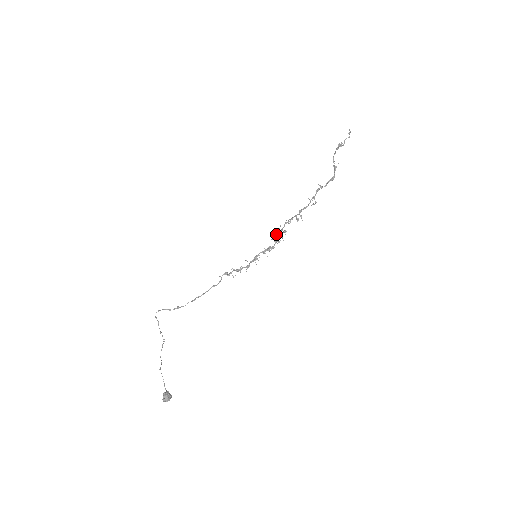
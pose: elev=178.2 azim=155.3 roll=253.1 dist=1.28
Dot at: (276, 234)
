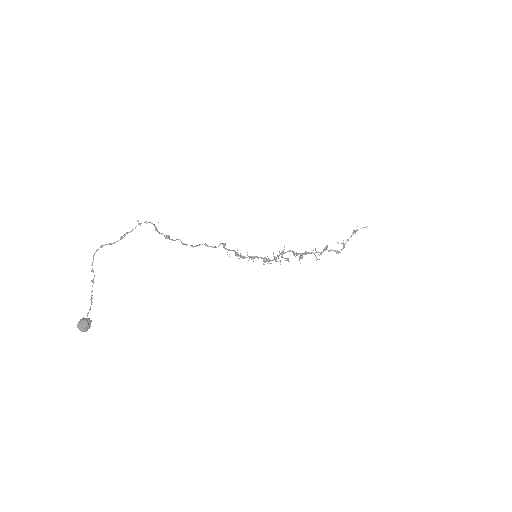
Dot at: (282, 254)
